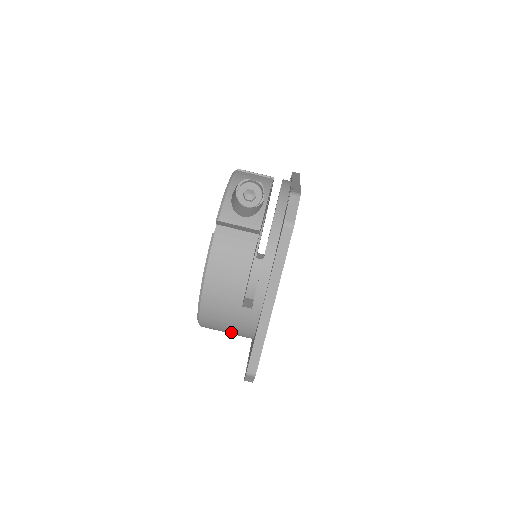
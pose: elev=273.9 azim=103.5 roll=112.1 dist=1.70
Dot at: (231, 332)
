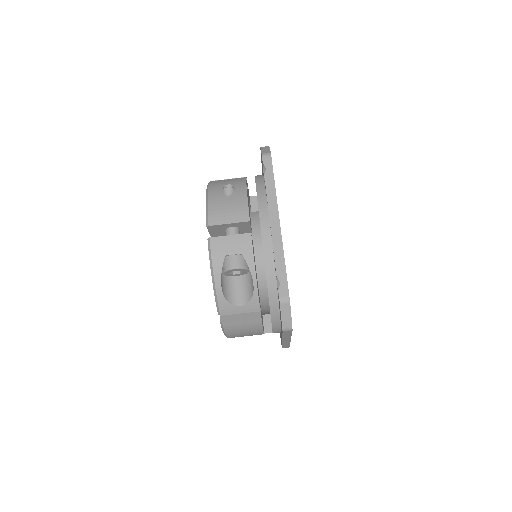
Dot at: occluded
